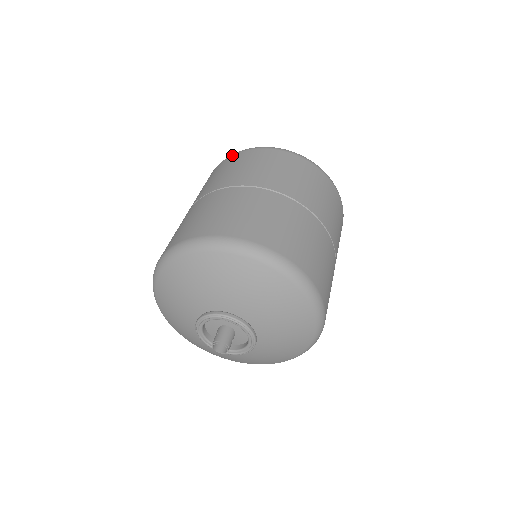
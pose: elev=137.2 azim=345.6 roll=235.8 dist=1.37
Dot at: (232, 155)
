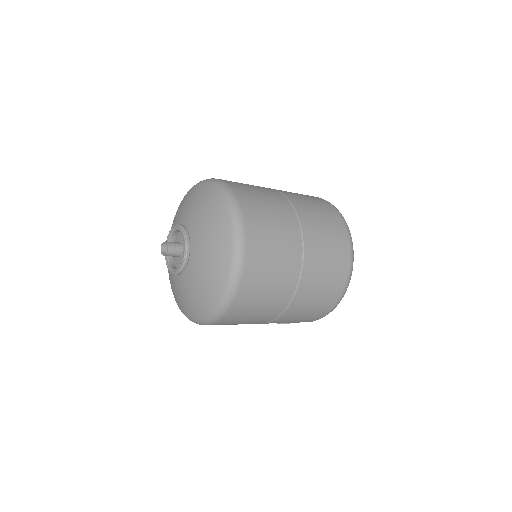
Dot at: occluded
